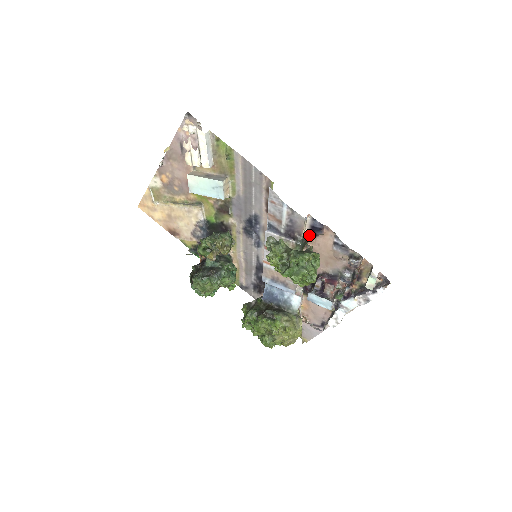
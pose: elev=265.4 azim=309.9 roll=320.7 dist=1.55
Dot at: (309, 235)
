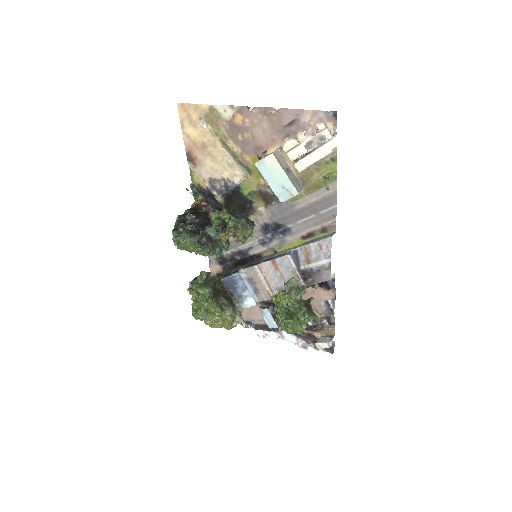
Dot at: occluded
